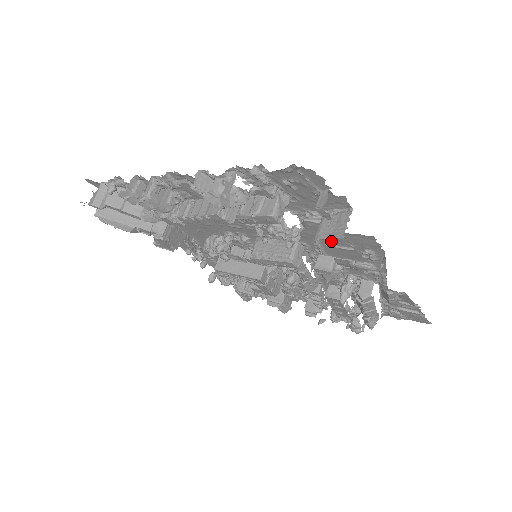
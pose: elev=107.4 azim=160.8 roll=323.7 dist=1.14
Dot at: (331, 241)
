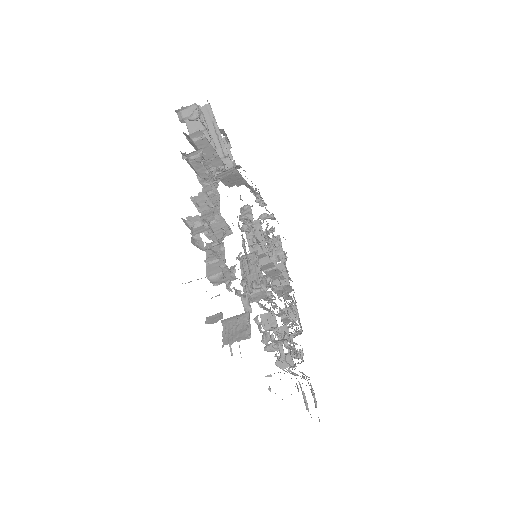
Dot at: (226, 335)
